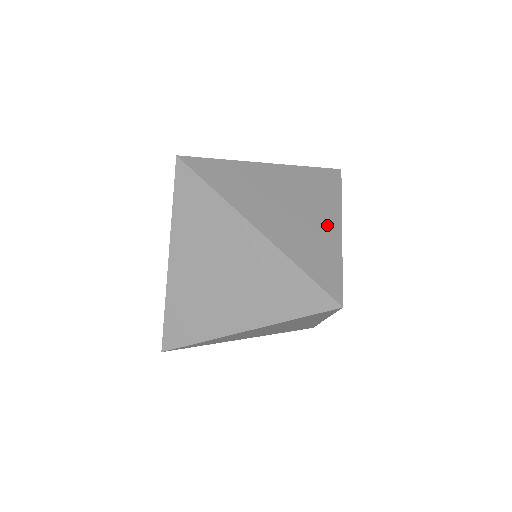
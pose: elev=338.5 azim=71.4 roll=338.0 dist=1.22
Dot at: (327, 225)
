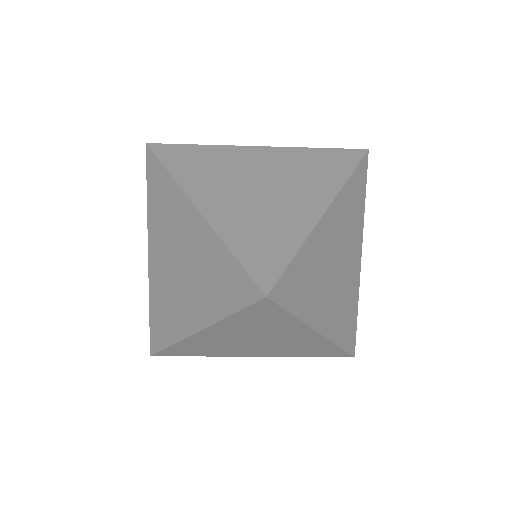
Dot at: (303, 206)
